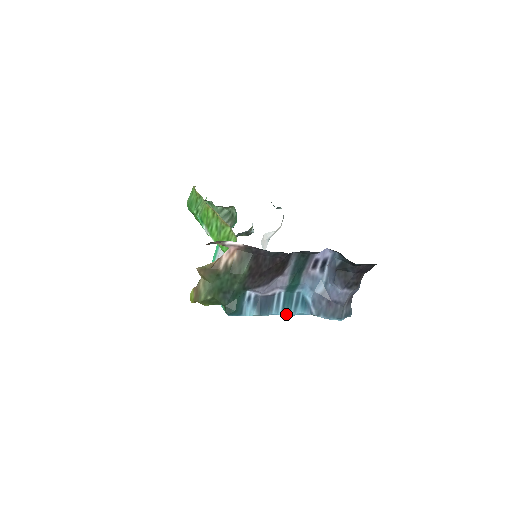
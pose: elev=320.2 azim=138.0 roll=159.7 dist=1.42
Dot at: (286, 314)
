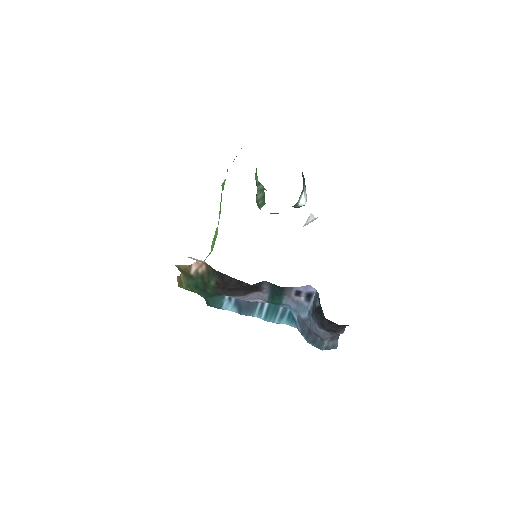
Dot at: (269, 321)
